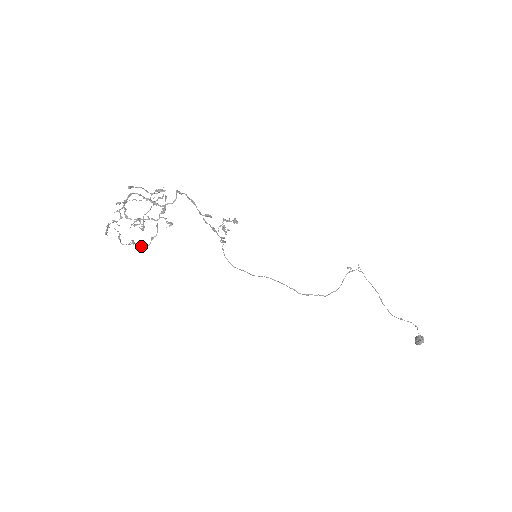
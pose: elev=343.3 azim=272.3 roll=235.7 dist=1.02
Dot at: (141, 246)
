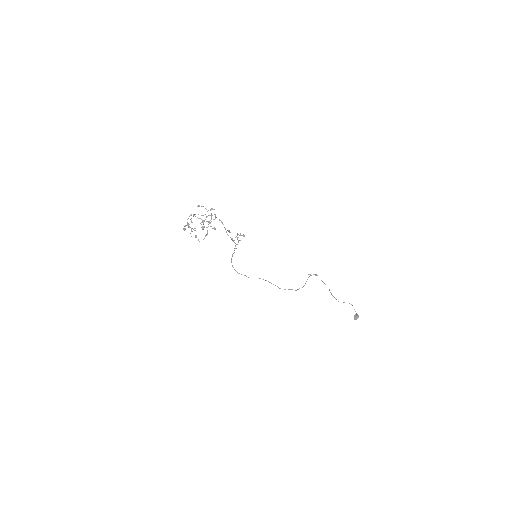
Dot at: occluded
